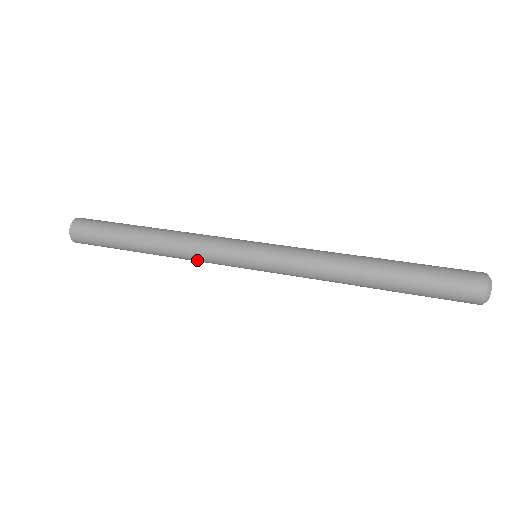
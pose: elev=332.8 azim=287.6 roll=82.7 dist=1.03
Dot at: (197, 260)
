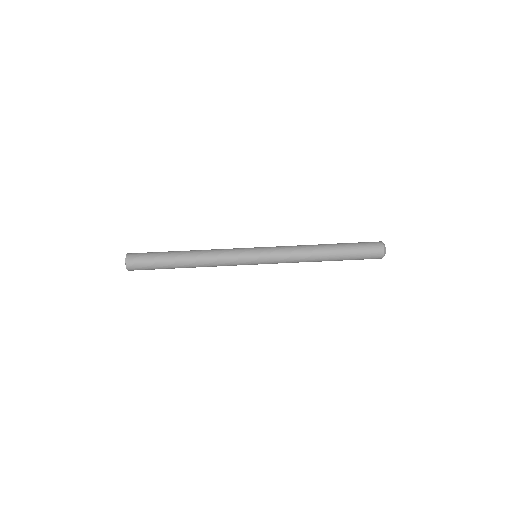
Dot at: occluded
